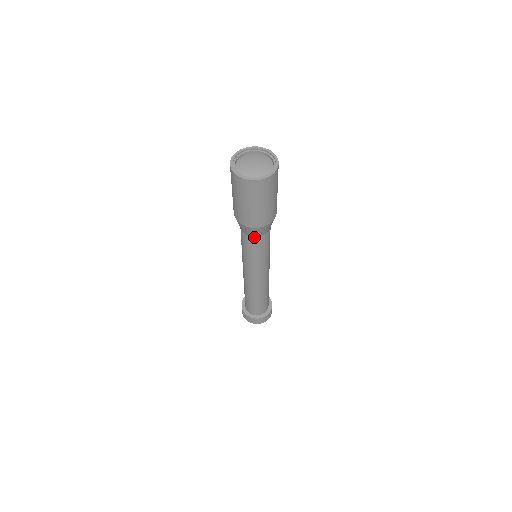
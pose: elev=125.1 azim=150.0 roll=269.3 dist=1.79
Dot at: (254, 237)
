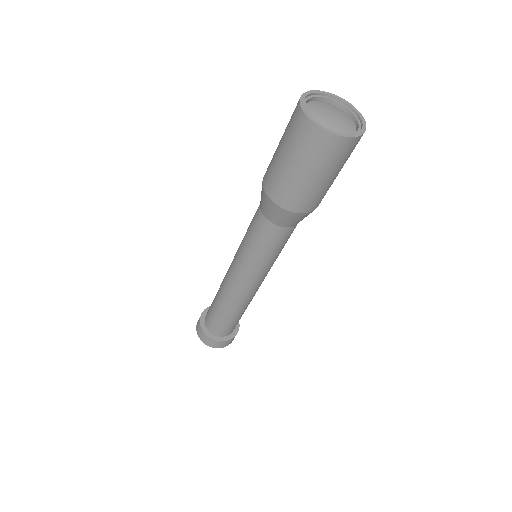
Dot at: (294, 226)
